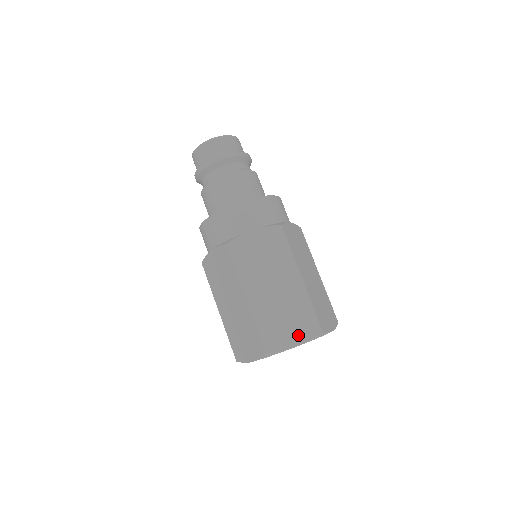
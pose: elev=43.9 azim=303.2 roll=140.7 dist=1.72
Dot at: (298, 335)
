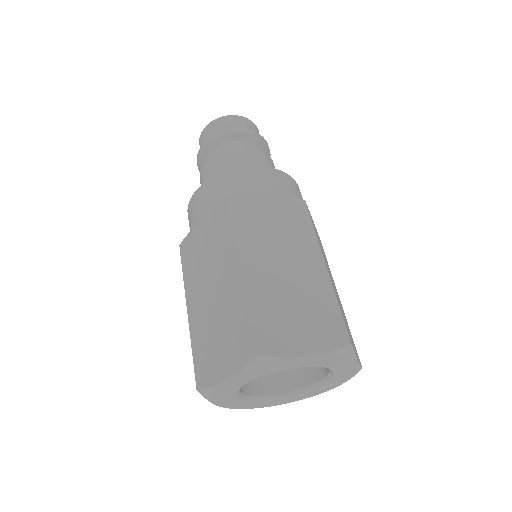
Dot at: (229, 361)
